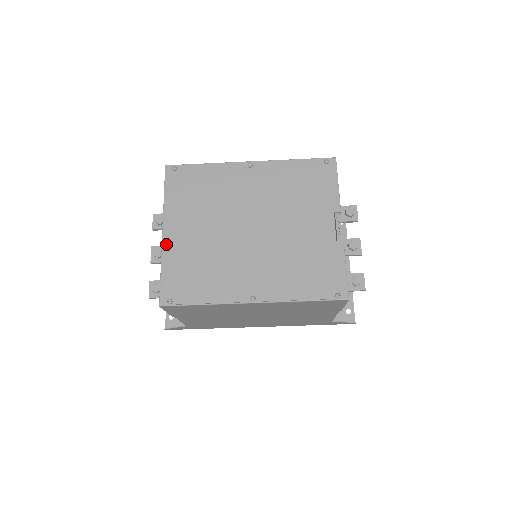
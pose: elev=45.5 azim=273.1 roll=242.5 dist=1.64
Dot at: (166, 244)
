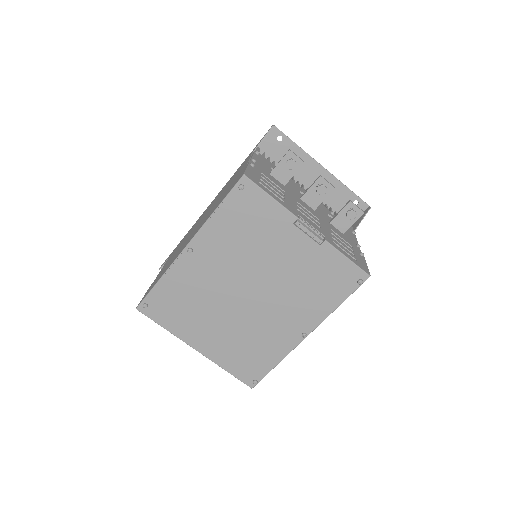
Dot at: (208, 355)
